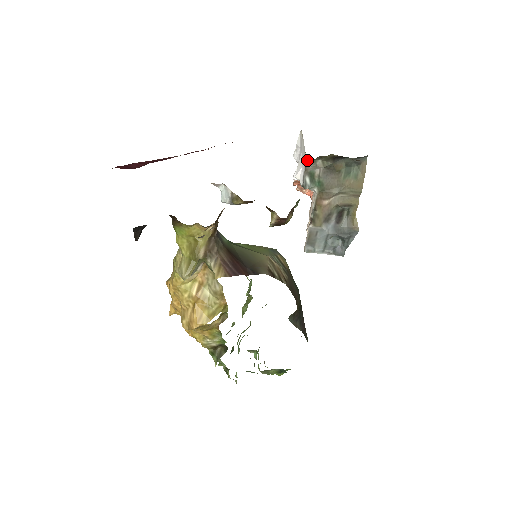
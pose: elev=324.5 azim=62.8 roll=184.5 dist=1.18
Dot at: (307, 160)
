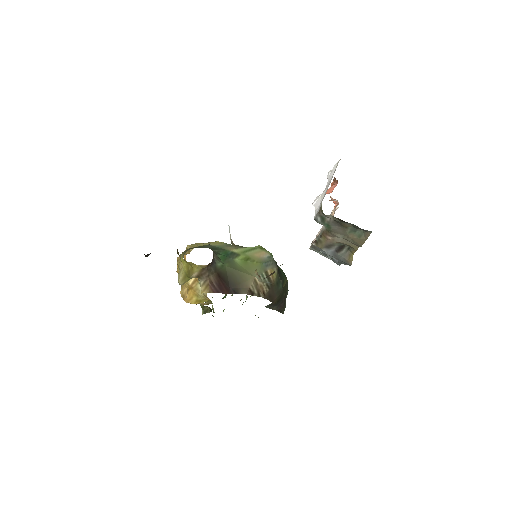
Dot at: (321, 209)
